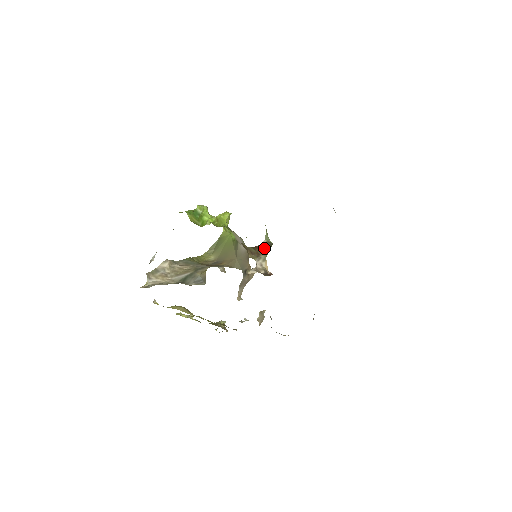
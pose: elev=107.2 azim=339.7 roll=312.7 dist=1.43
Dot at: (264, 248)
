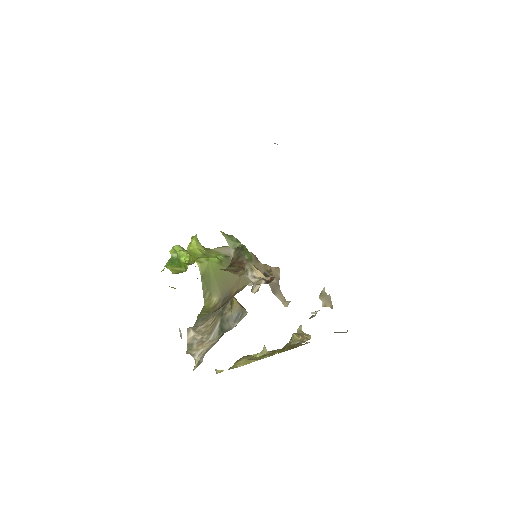
Dot at: (239, 258)
